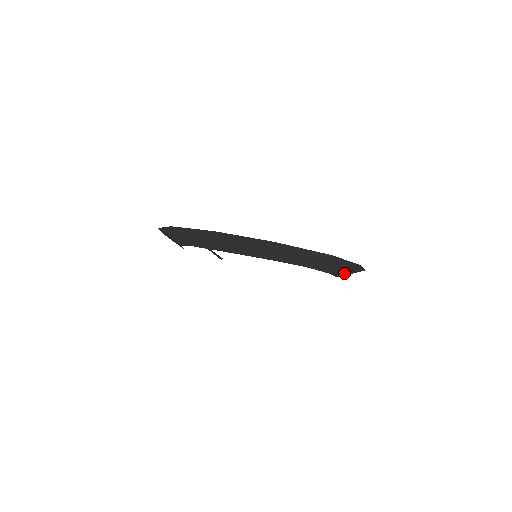
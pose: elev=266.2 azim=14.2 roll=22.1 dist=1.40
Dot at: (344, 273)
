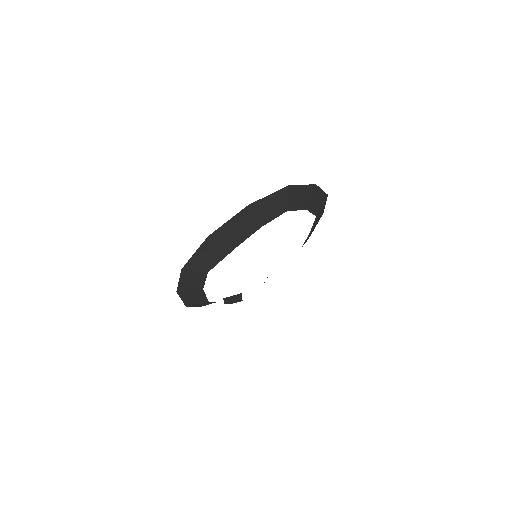
Dot at: (316, 206)
